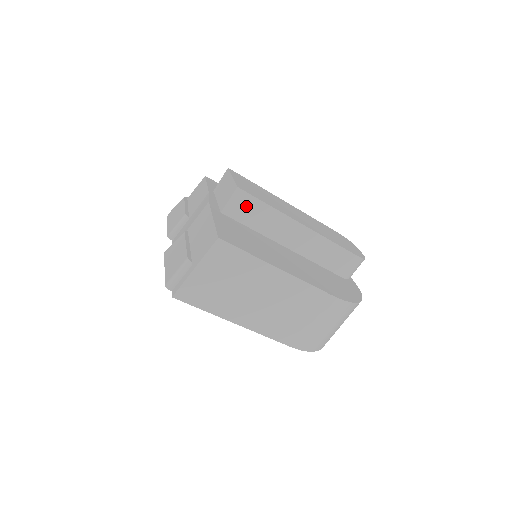
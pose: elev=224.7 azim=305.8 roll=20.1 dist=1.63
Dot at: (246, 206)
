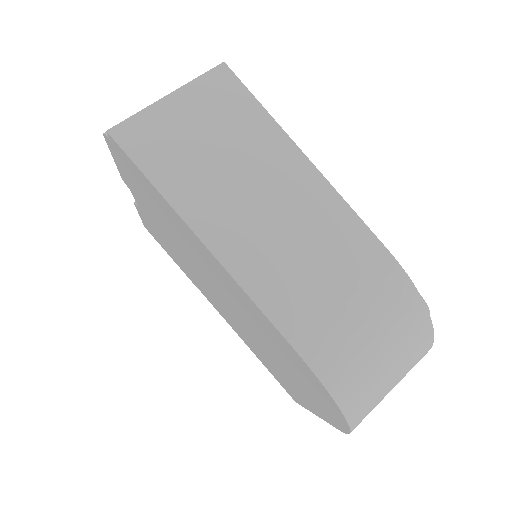
Dot at: occluded
